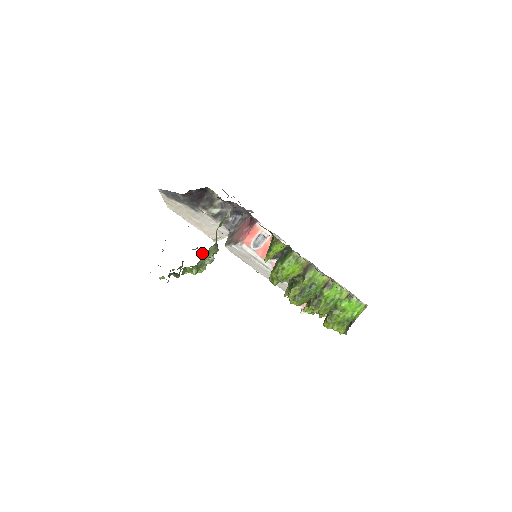
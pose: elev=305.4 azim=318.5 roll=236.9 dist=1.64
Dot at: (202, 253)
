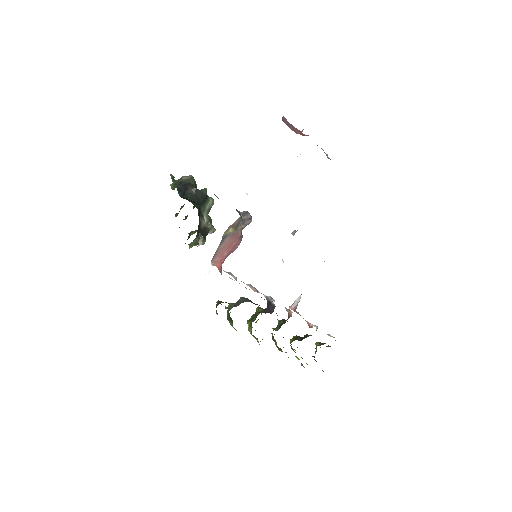
Dot at: occluded
